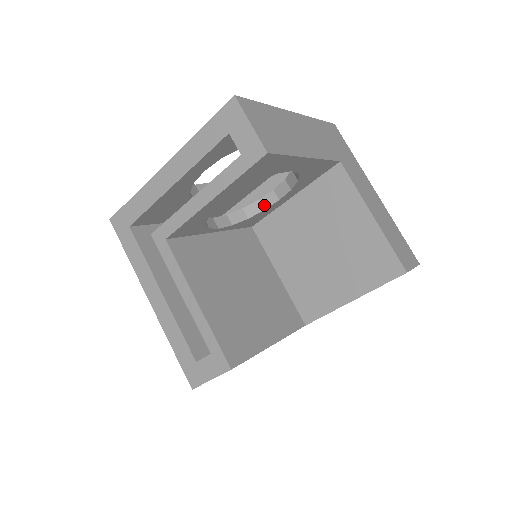
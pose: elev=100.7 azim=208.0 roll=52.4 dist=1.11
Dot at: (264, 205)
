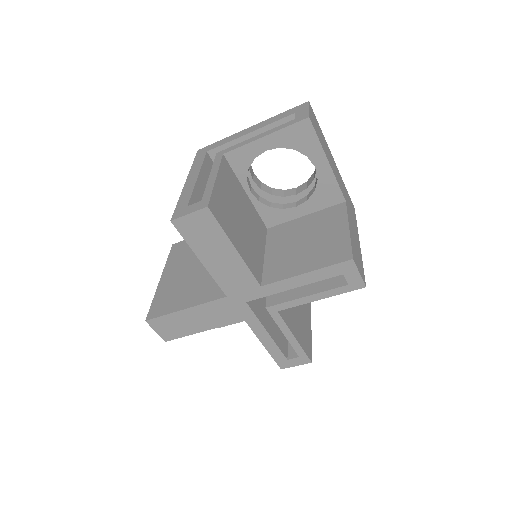
Dot at: (285, 207)
